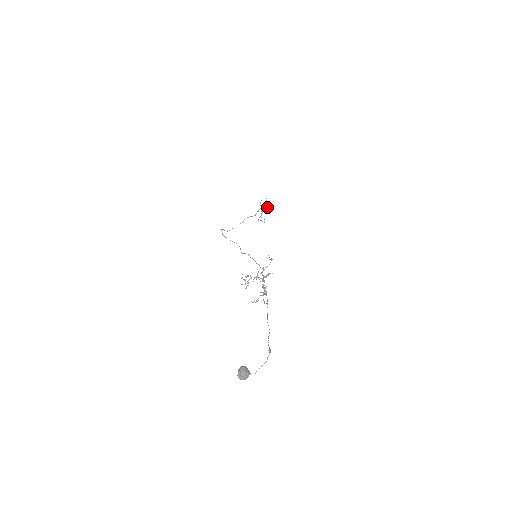
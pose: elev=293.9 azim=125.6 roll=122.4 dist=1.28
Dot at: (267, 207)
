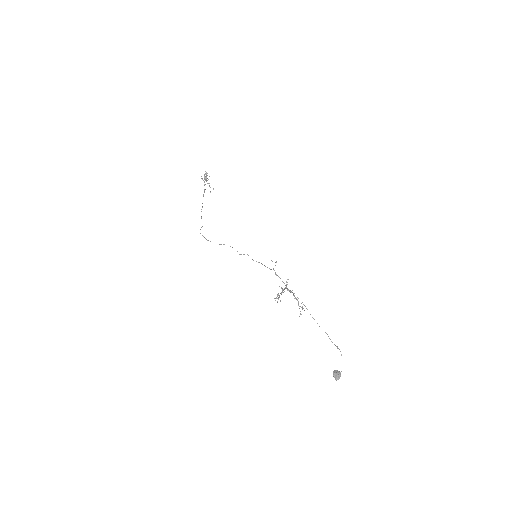
Dot at: occluded
